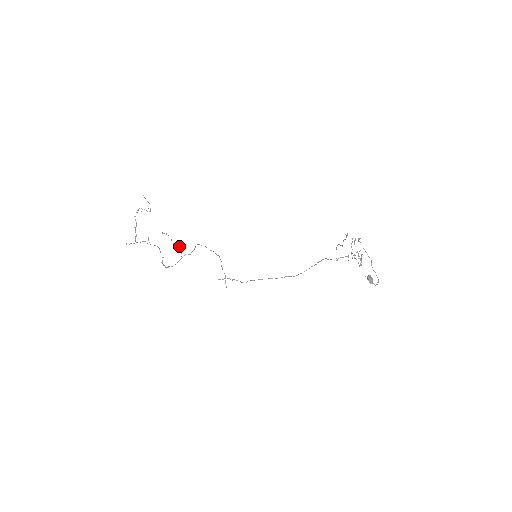
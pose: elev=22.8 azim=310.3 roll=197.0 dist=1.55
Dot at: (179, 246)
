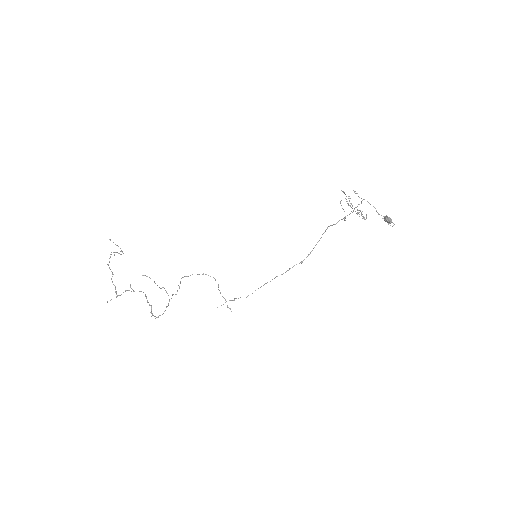
Dot at: occluded
